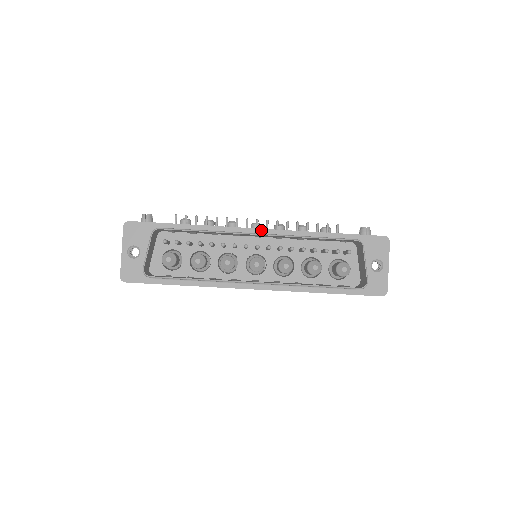
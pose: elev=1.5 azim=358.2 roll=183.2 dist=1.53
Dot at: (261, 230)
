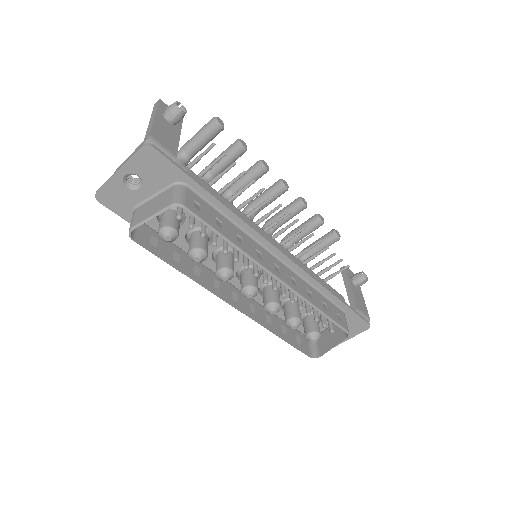
Dot at: (283, 256)
